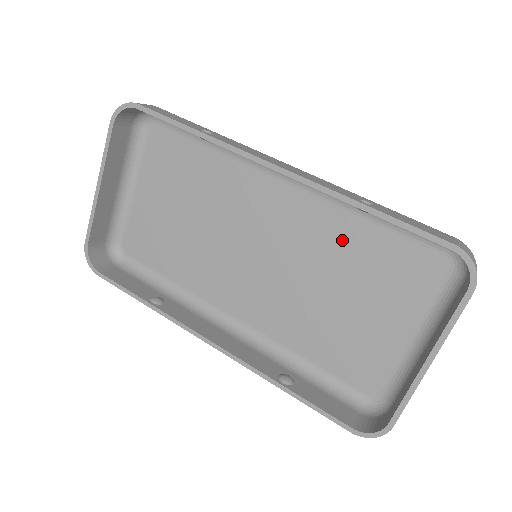
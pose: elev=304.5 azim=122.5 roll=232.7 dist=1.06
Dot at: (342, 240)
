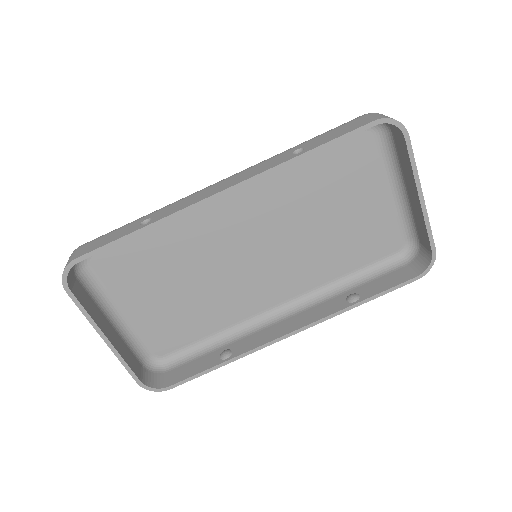
Dot at: (297, 188)
